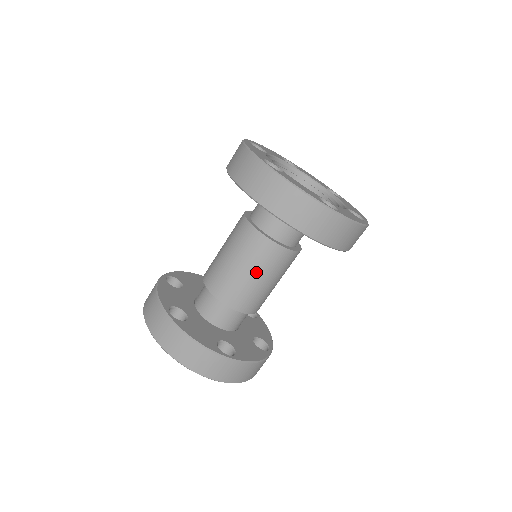
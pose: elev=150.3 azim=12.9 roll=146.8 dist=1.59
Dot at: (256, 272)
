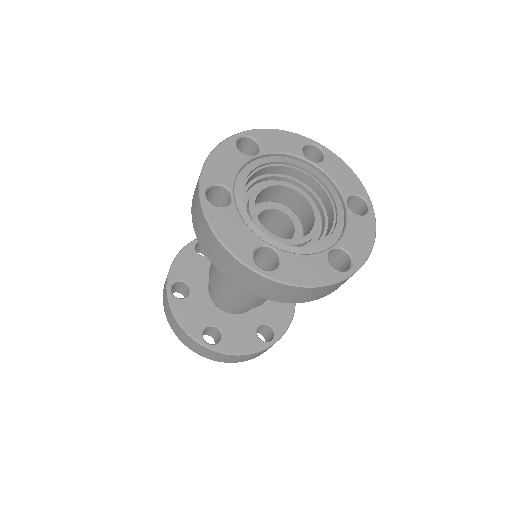
Dot at: occluded
